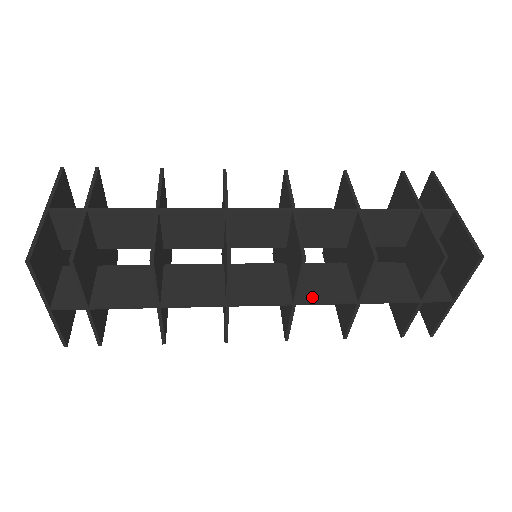
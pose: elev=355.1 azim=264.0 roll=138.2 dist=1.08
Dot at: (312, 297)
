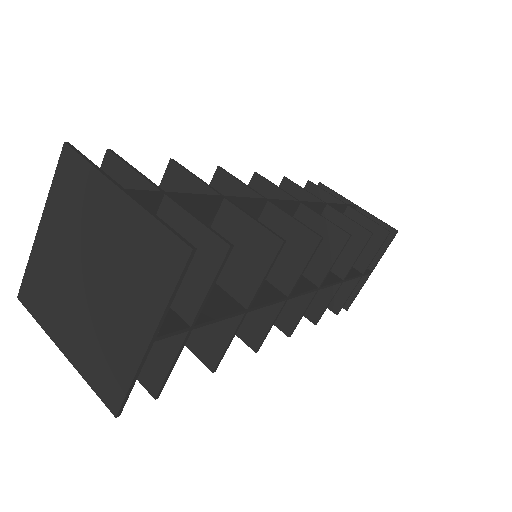
Dot at: occluded
